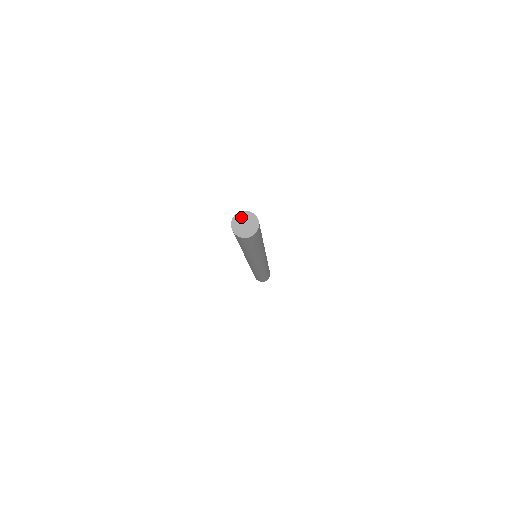
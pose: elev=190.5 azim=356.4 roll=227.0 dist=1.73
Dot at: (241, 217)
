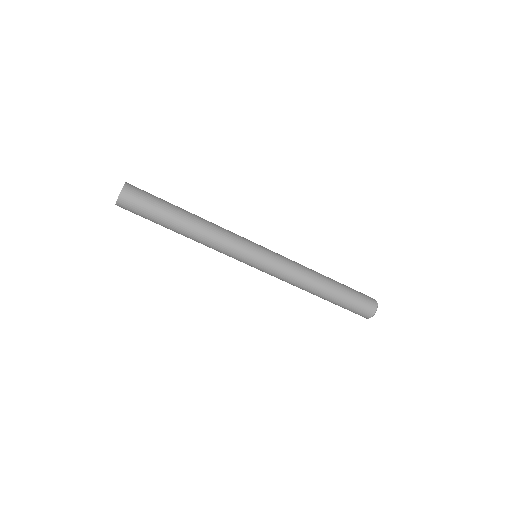
Dot at: occluded
